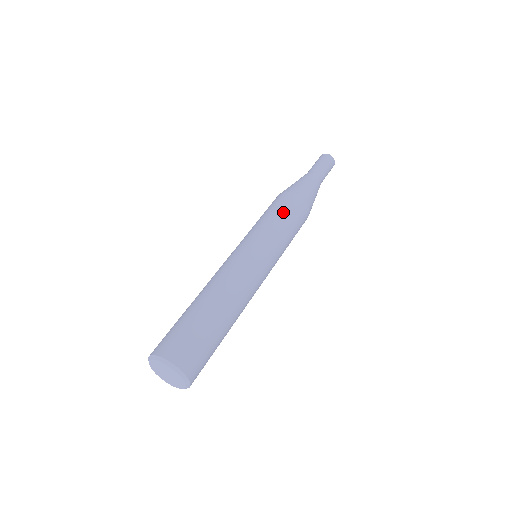
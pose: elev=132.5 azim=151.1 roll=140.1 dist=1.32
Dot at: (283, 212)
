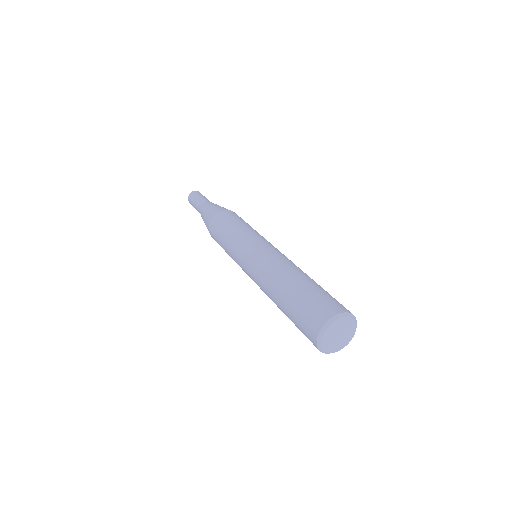
Dot at: (247, 223)
